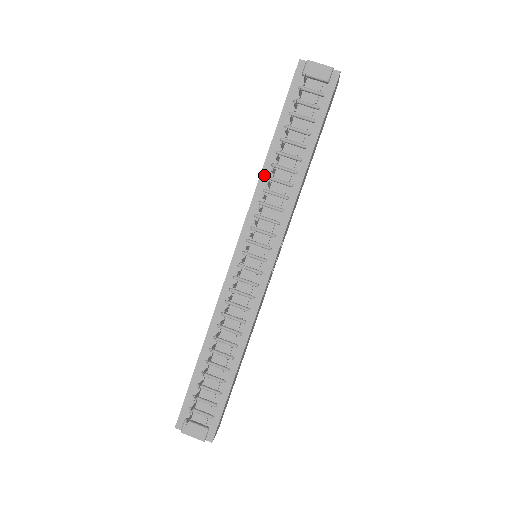
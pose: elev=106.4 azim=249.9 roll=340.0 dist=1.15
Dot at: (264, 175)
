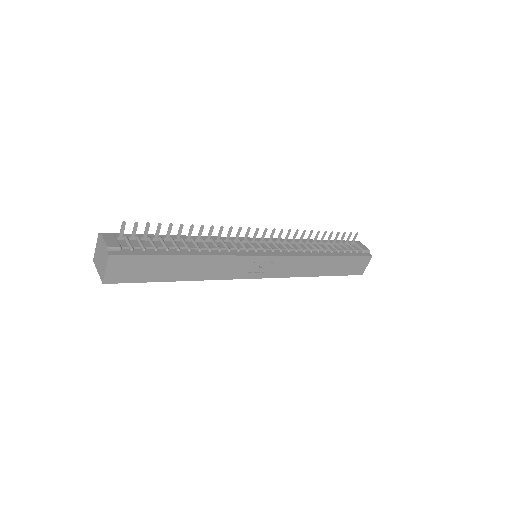
Dot at: occluded
